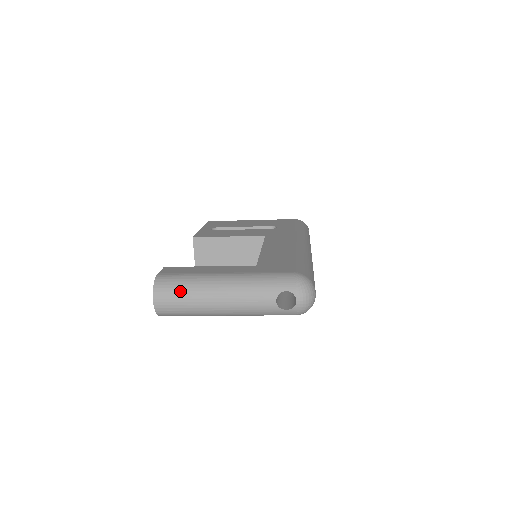
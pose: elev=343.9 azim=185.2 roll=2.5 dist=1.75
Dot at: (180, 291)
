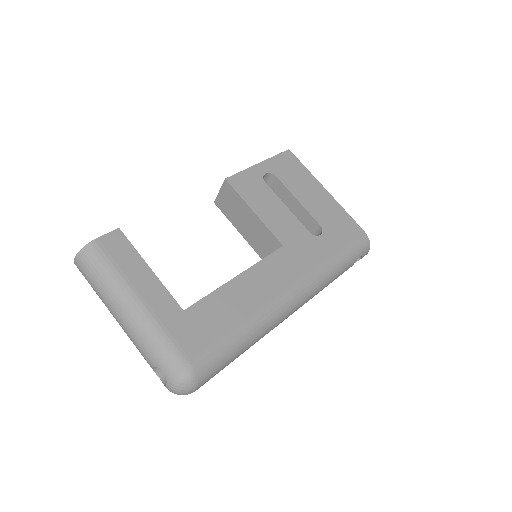
Dot at: (94, 277)
